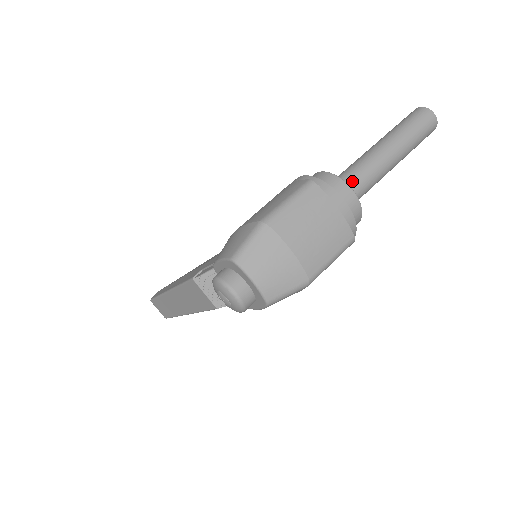
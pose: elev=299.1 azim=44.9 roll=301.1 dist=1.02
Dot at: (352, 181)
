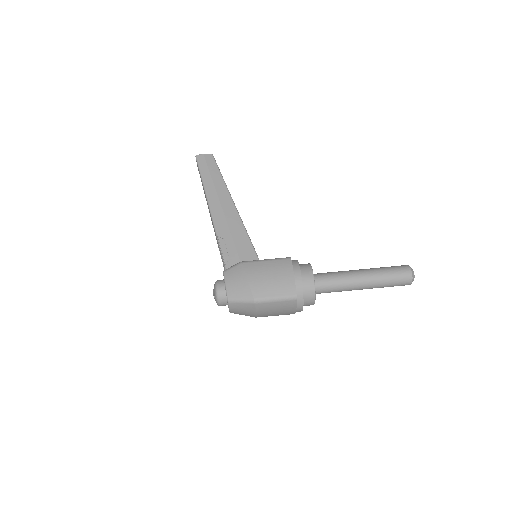
Dot at: (325, 290)
